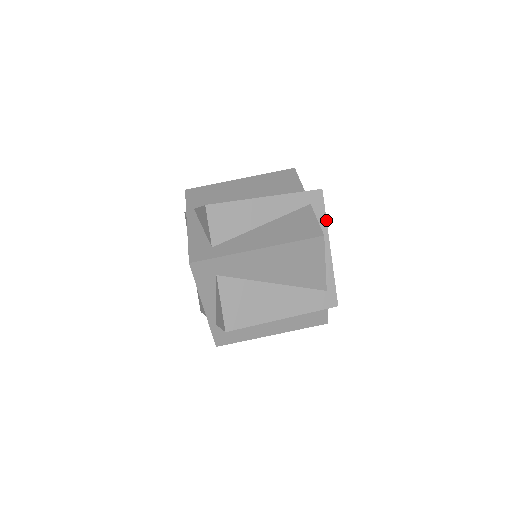
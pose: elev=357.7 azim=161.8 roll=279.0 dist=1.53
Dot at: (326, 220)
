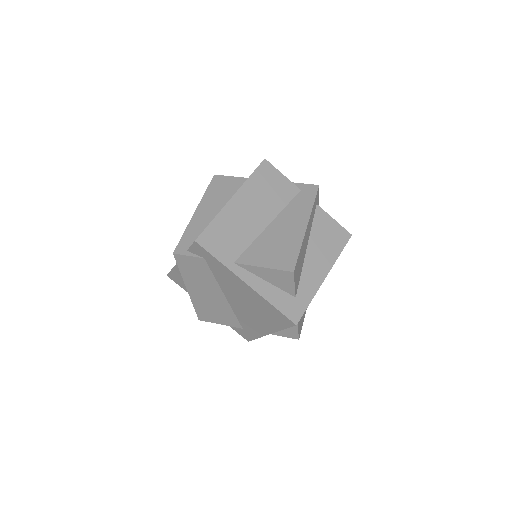
Dot at: occluded
